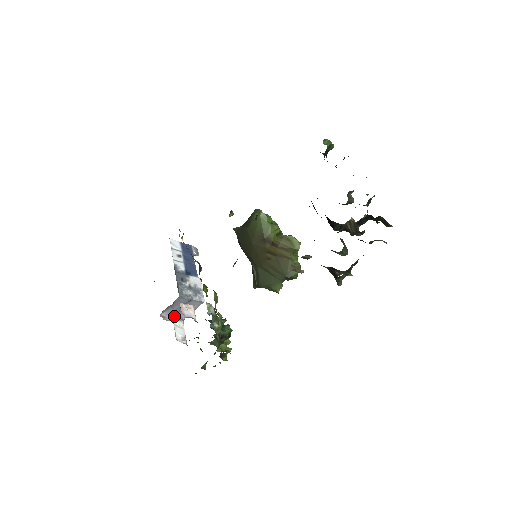
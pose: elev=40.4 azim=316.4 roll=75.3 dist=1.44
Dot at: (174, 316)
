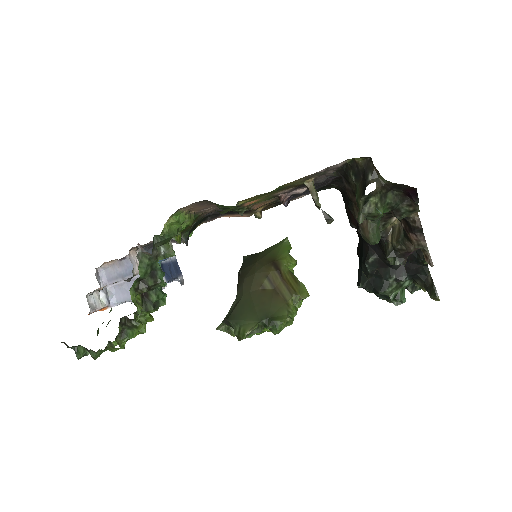
Dot at: (107, 288)
